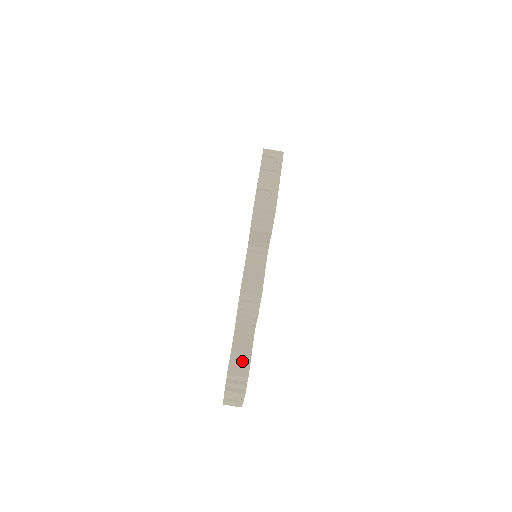
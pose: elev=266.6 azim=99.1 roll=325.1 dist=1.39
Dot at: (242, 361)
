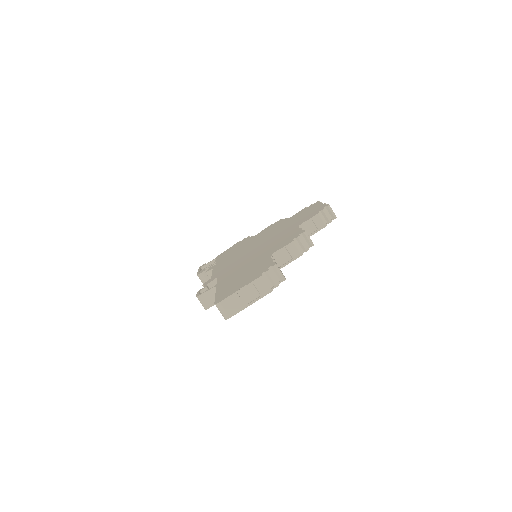
Dot at: occluded
